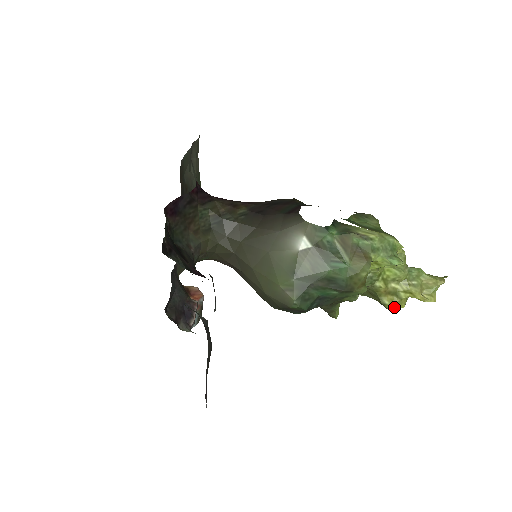
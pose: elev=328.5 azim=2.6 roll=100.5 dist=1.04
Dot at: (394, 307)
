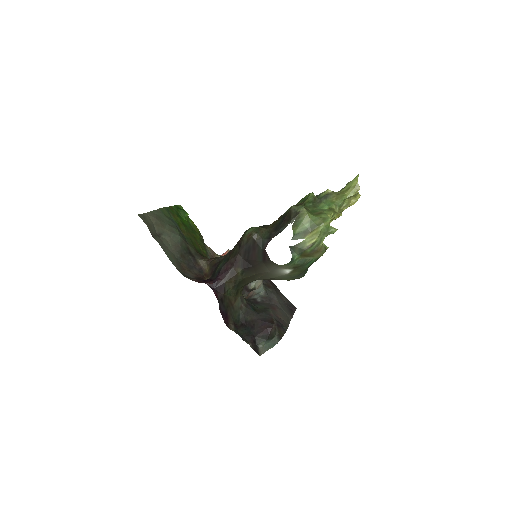
Dot at: (341, 214)
